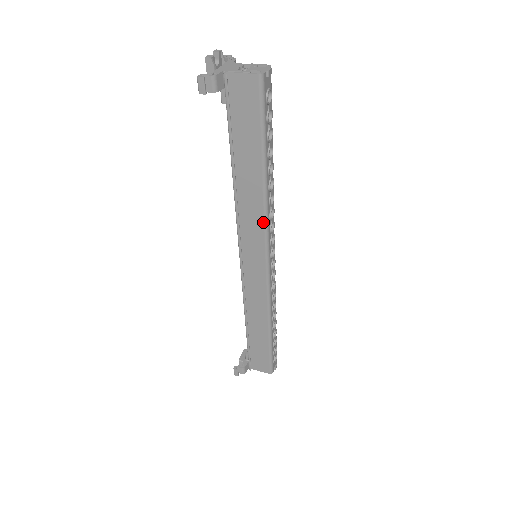
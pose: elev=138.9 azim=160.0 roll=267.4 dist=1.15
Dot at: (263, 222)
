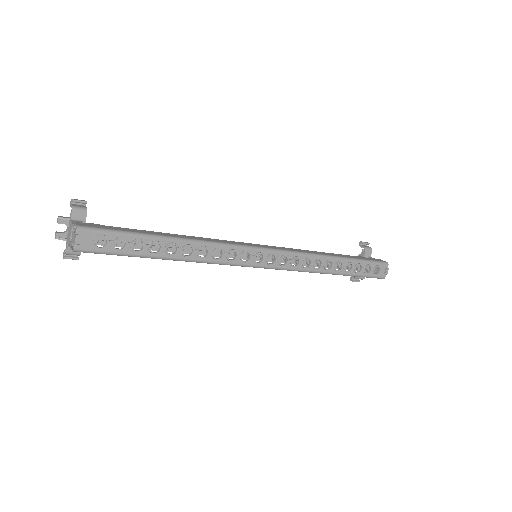
Dot at: occluded
